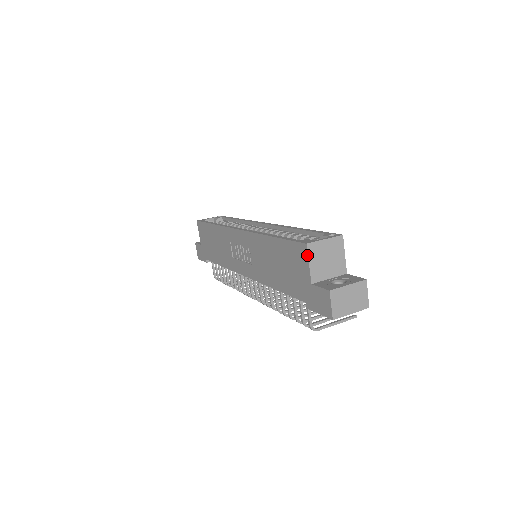
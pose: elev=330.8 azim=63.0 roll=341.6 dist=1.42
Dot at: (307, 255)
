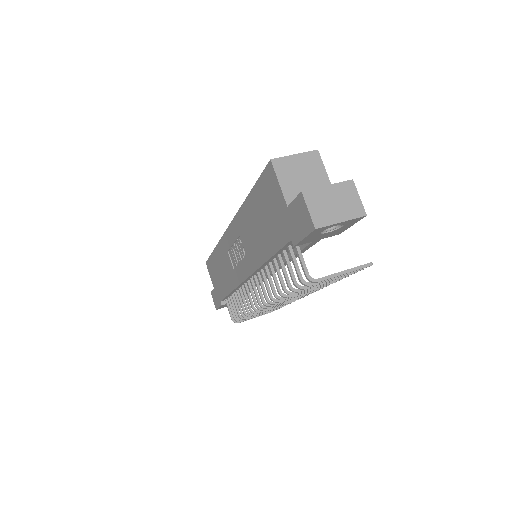
Dot at: (274, 173)
